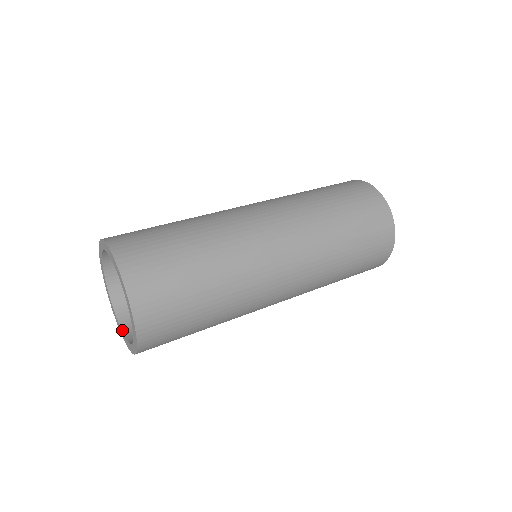
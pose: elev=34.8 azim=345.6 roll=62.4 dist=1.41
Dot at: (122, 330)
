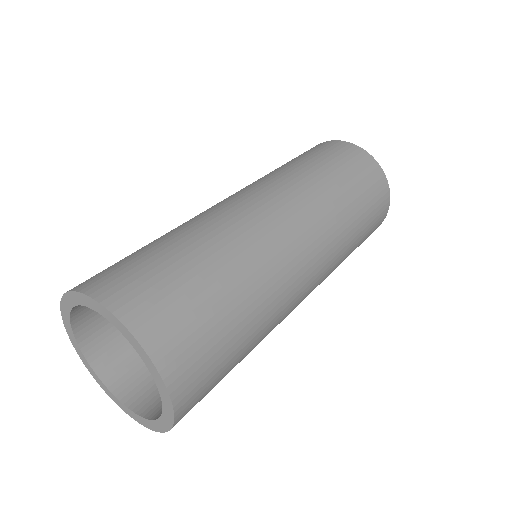
Dot at: (125, 405)
